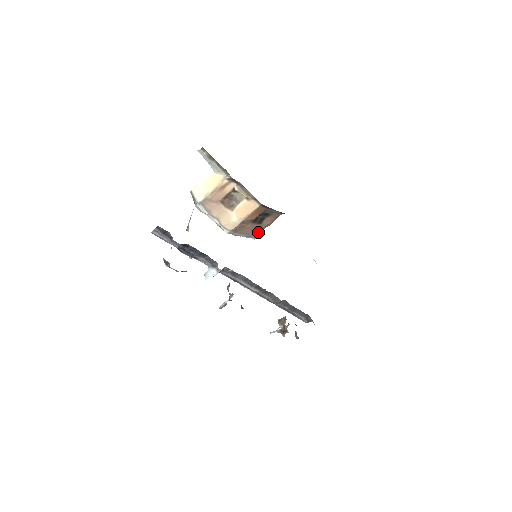
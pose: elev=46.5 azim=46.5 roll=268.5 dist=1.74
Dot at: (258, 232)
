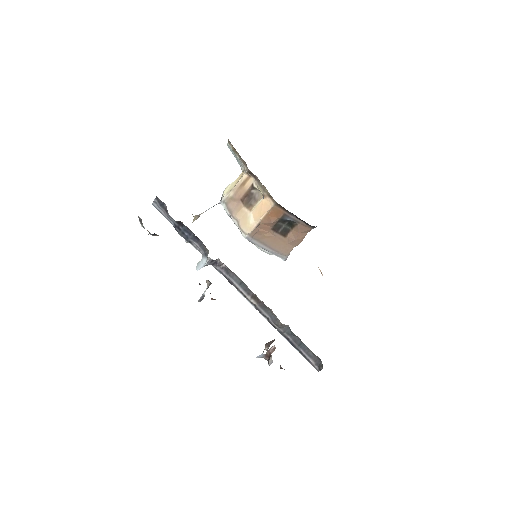
Dot at: (286, 250)
